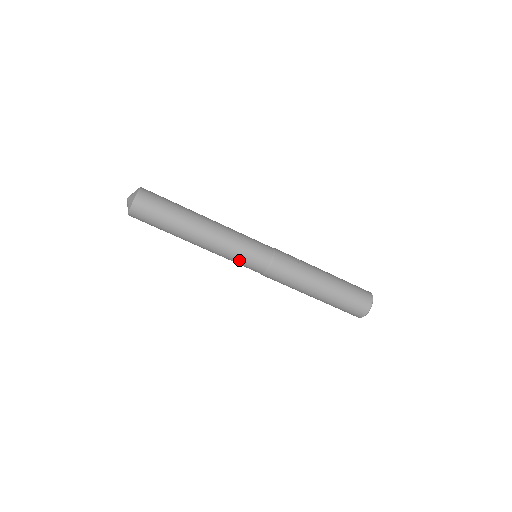
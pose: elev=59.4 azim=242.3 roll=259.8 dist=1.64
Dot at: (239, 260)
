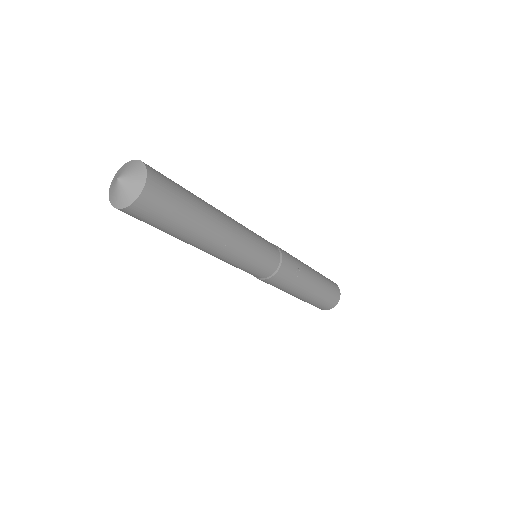
Dot at: (236, 267)
